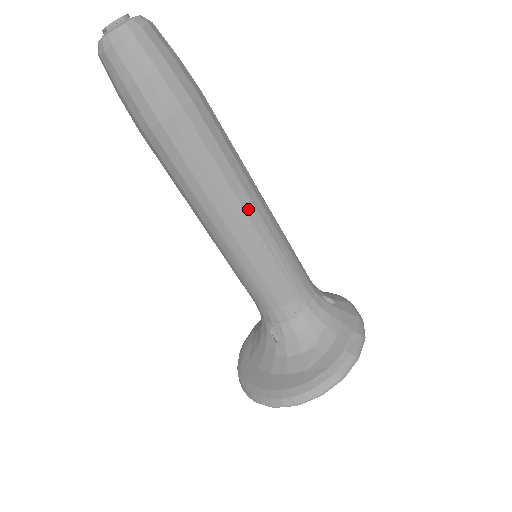
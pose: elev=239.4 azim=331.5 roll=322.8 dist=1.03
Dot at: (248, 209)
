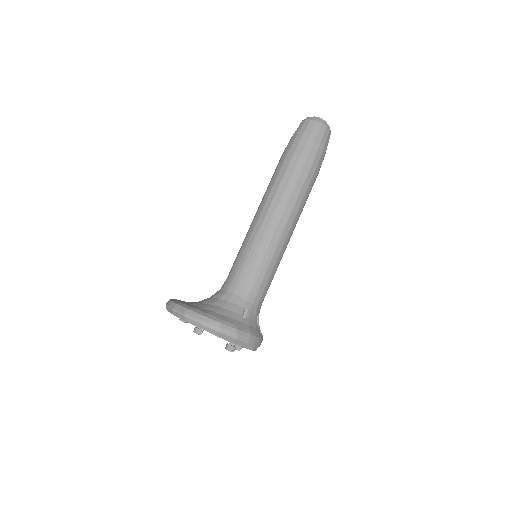
Dot at: (268, 216)
